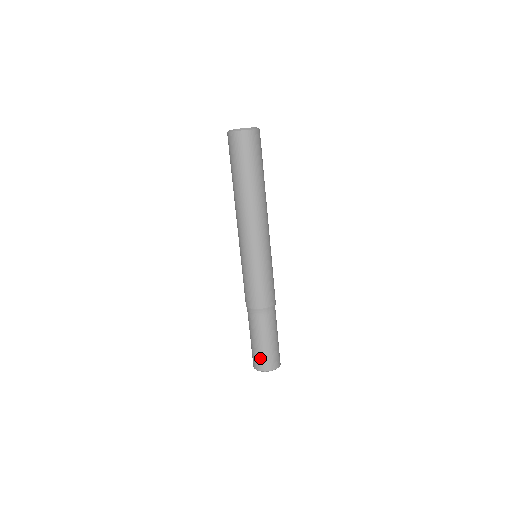
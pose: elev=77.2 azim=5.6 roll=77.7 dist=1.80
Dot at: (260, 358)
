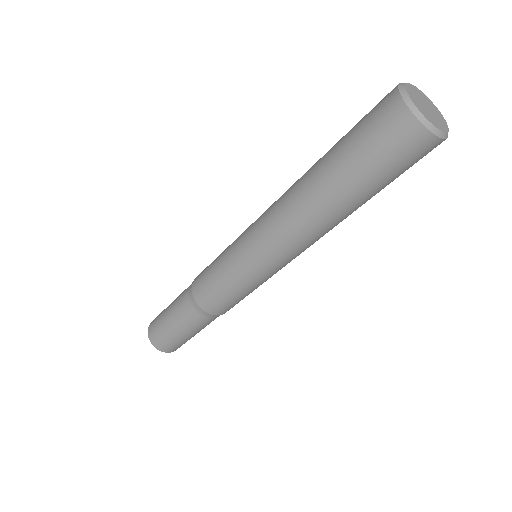
Dot at: (177, 345)
